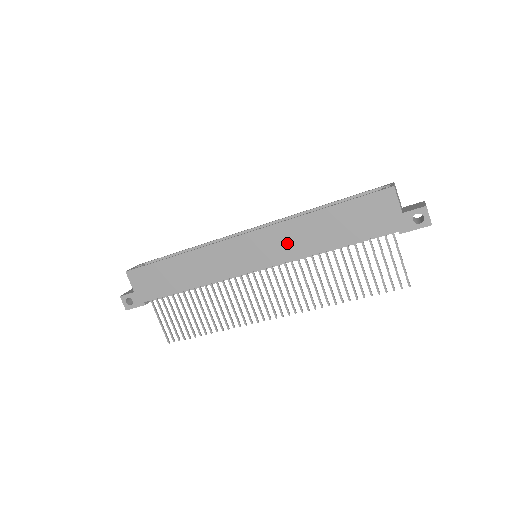
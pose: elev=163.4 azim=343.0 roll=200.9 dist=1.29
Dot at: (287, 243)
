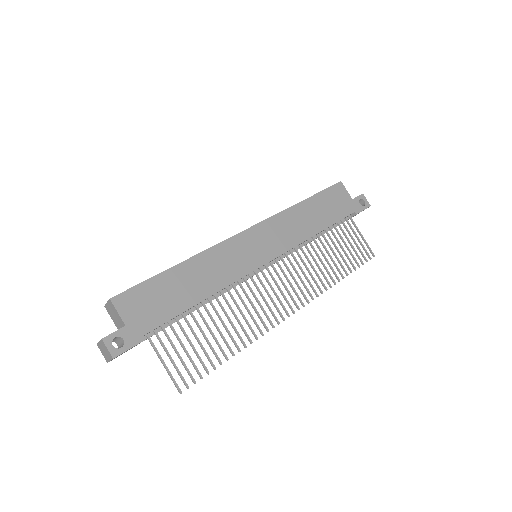
Dot at: (286, 232)
